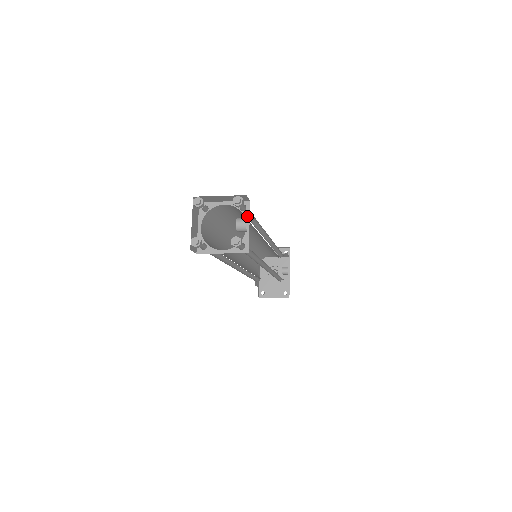
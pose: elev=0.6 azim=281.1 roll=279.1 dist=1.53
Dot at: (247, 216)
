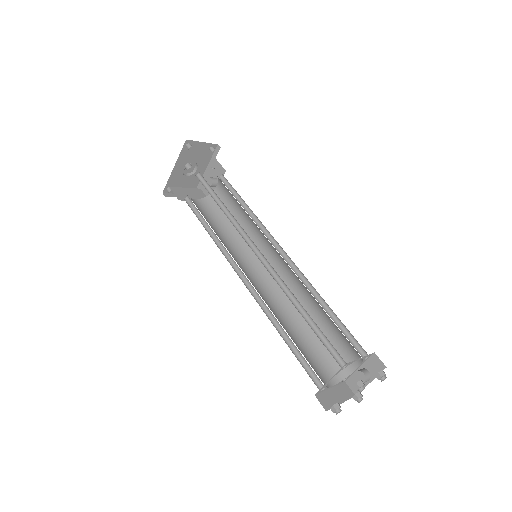
Dot at: (364, 362)
